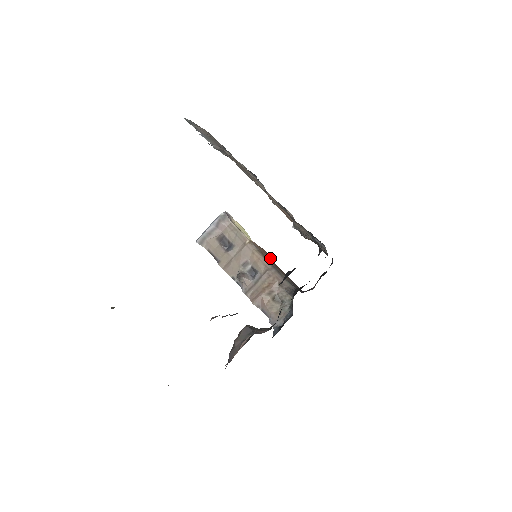
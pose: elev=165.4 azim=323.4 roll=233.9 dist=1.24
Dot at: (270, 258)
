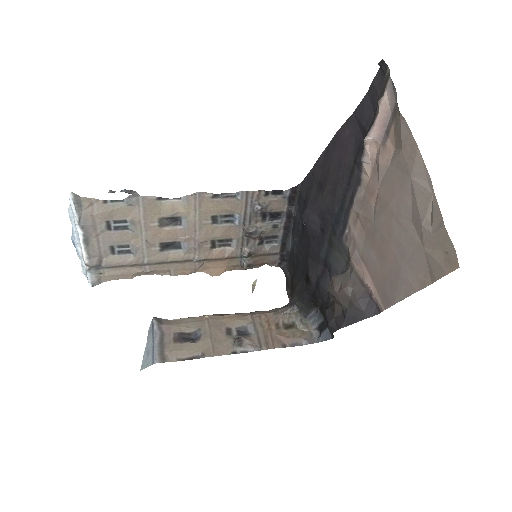
Dot at: occluded
